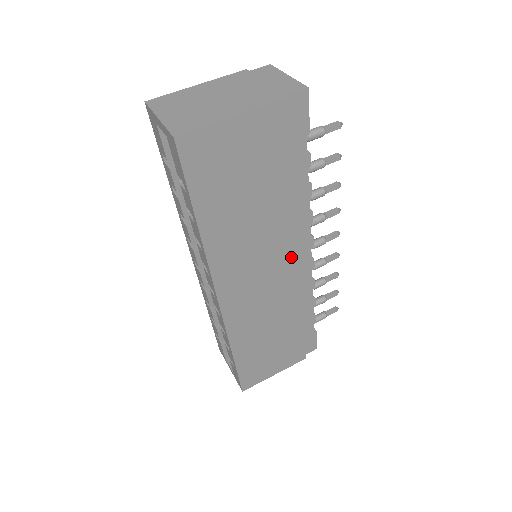
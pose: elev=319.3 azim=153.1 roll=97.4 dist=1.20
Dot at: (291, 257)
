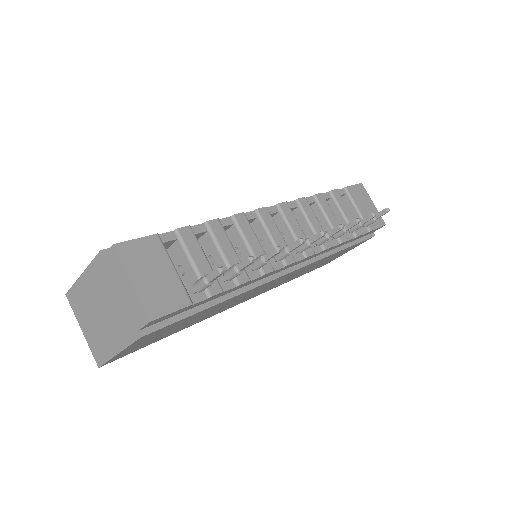
Dot at: (277, 279)
